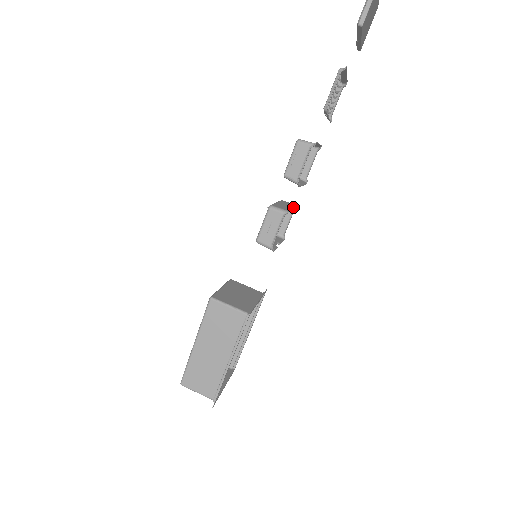
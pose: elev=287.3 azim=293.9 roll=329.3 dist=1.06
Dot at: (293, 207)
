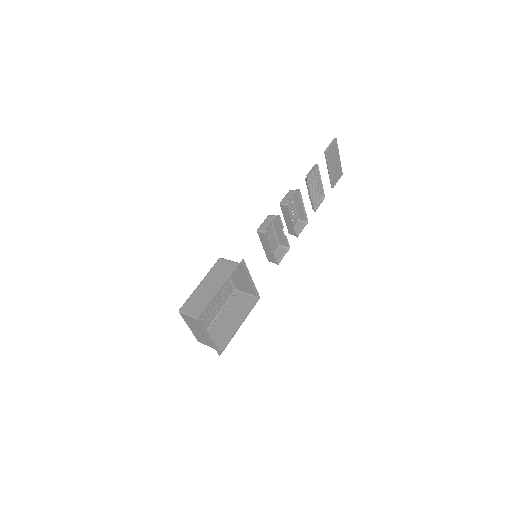
Dot at: (285, 236)
